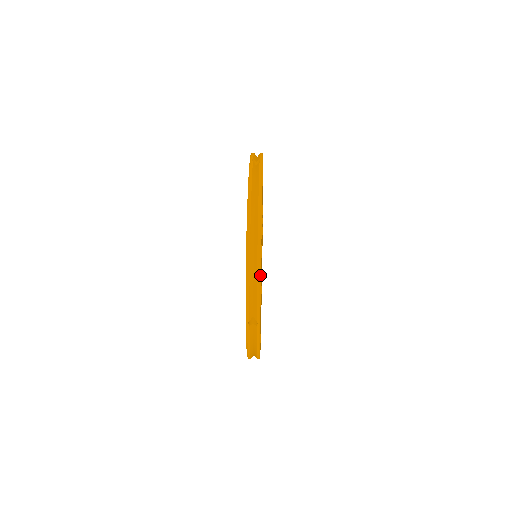
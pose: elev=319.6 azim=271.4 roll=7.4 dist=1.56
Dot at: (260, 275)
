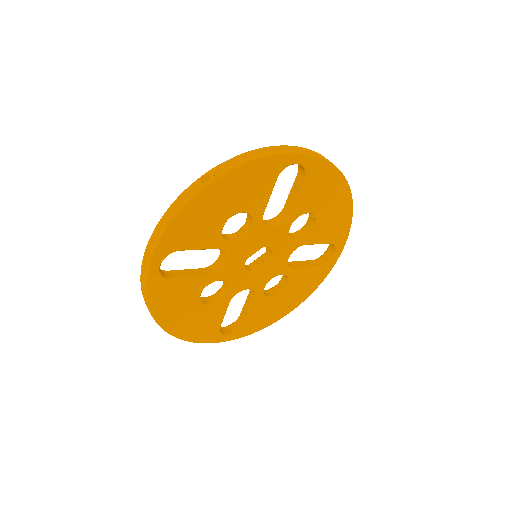
Dot at: (261, 157)
